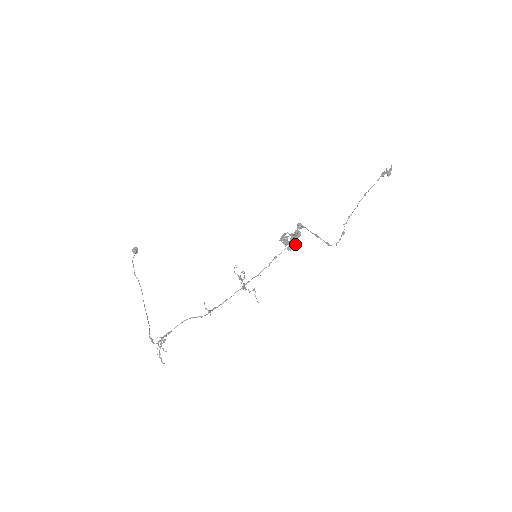
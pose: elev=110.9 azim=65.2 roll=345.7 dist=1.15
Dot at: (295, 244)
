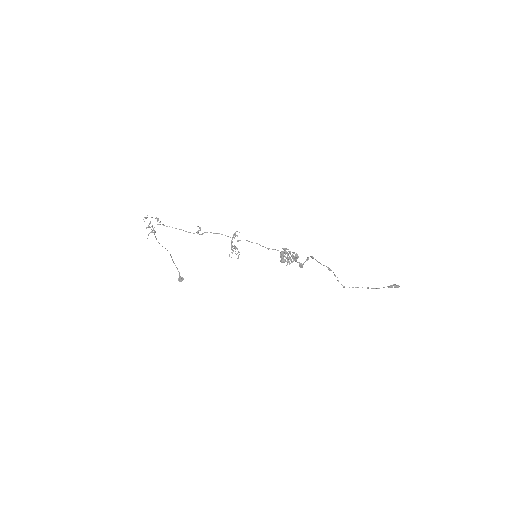
Dot at: (289, 257)
